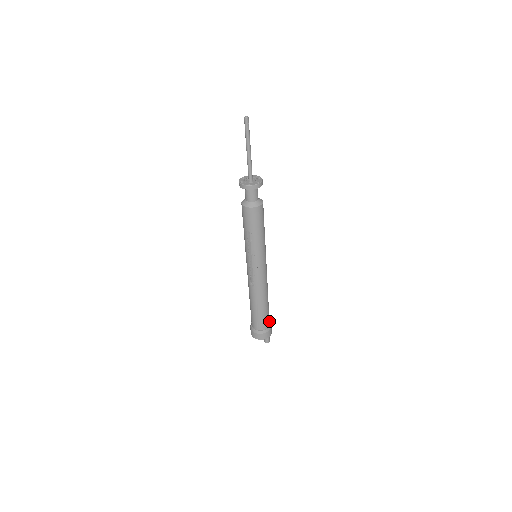
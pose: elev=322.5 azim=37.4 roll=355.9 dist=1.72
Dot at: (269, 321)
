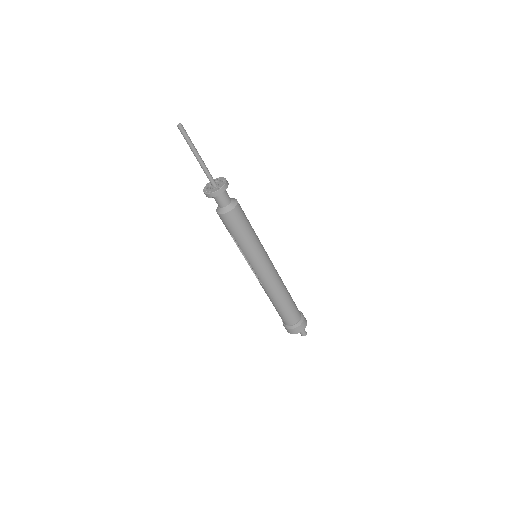
Dot at: (299, 315)
